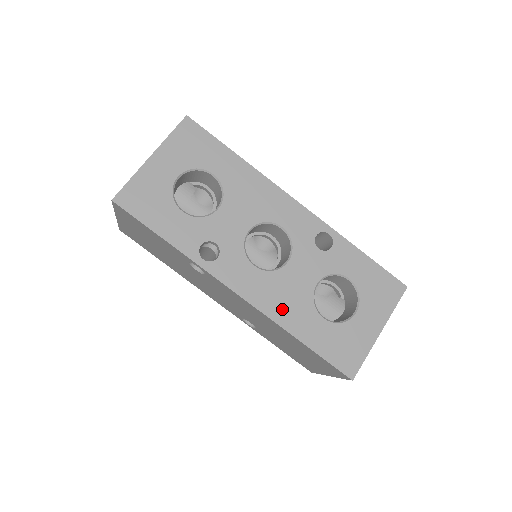
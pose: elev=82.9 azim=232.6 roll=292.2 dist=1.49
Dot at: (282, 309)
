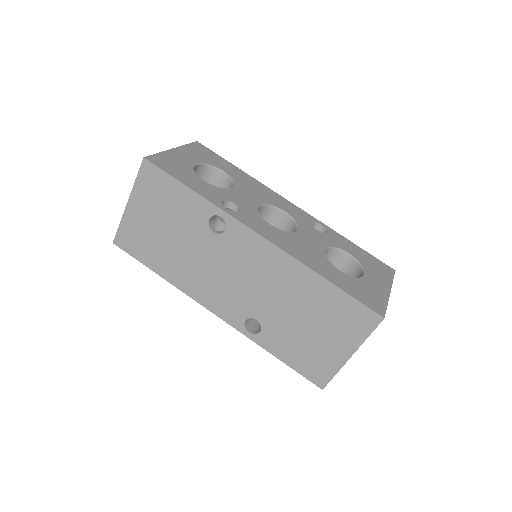
Dot at: (303, 255)
